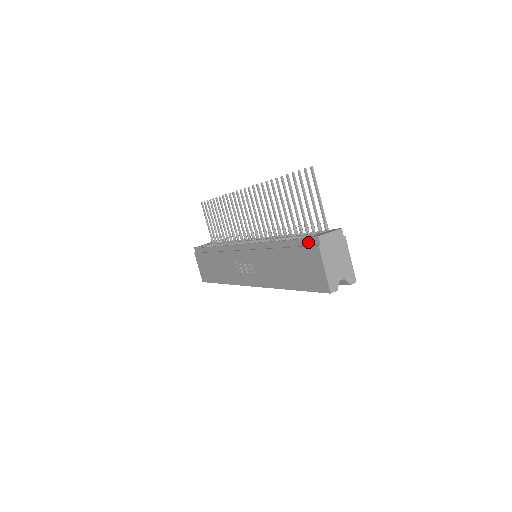
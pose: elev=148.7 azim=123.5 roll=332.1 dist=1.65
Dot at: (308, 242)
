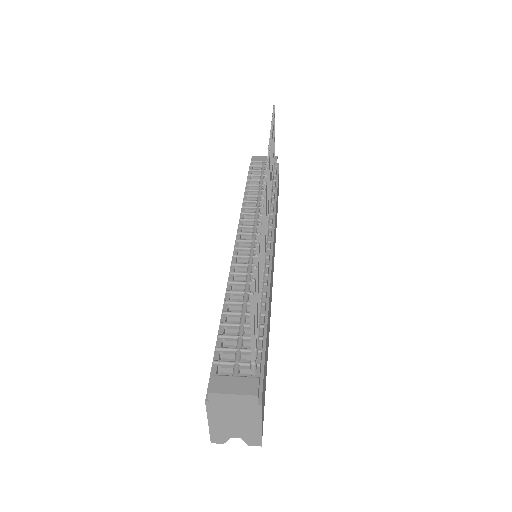
Dot at: (212, 373)
